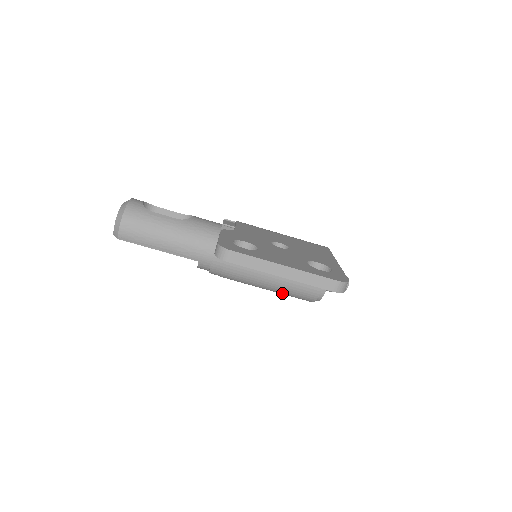
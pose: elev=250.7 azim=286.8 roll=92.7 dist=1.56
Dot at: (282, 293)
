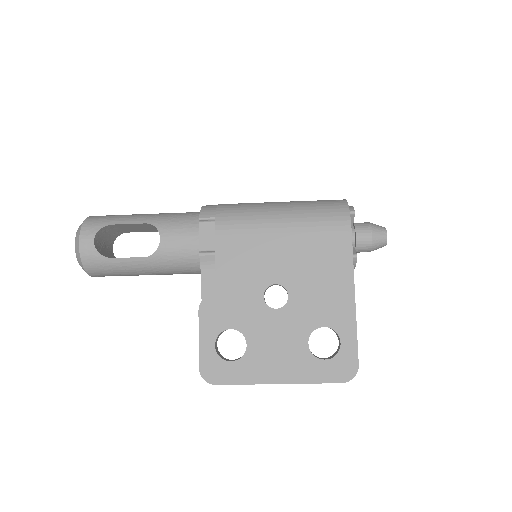
Dot at: occluded
